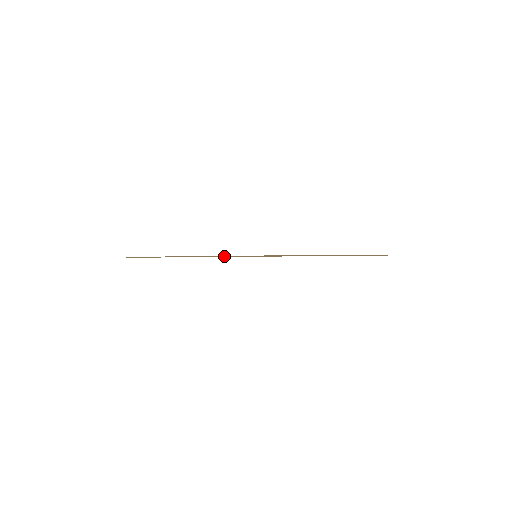
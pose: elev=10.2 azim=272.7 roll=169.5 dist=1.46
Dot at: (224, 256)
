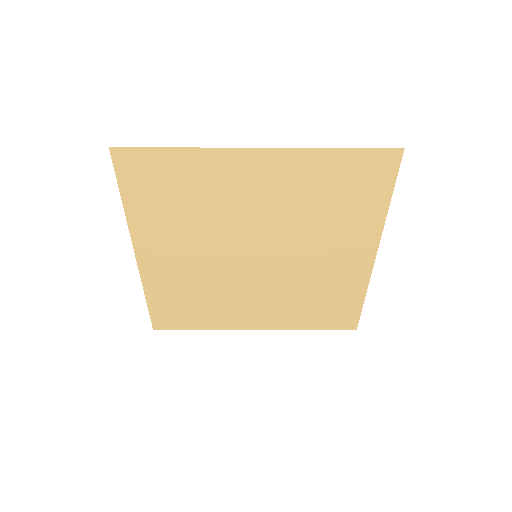
Dot at: (224, 218)
